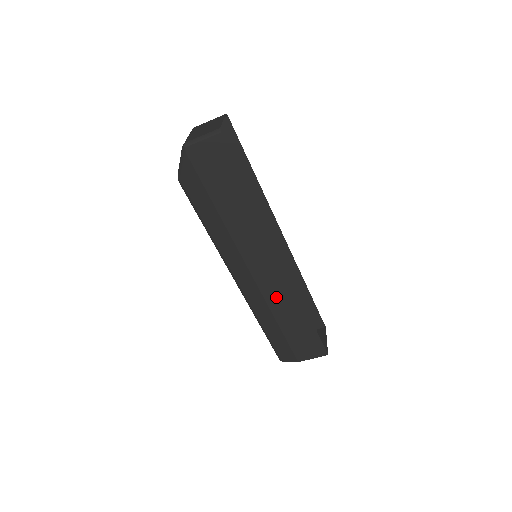
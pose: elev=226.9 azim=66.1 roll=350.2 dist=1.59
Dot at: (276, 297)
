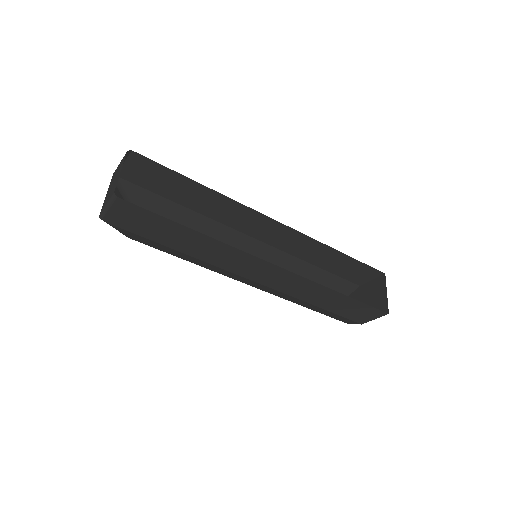
Dot at: (295, 290)
